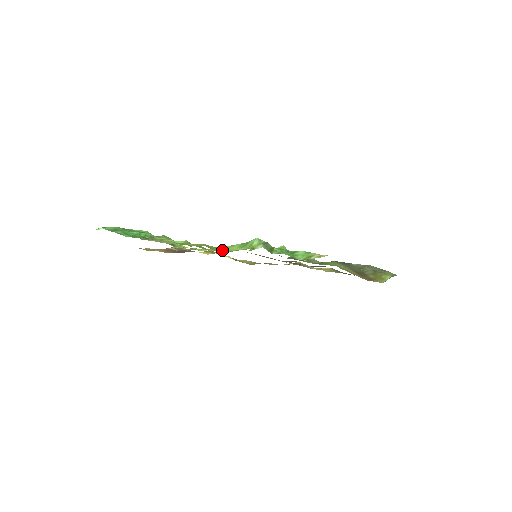
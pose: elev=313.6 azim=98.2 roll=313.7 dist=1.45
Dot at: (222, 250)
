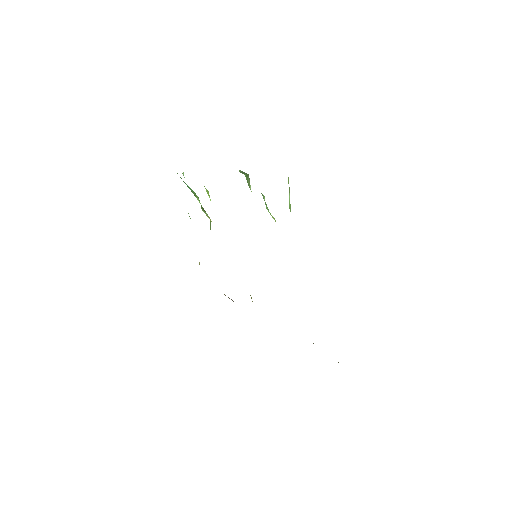
Dot at: occluded
